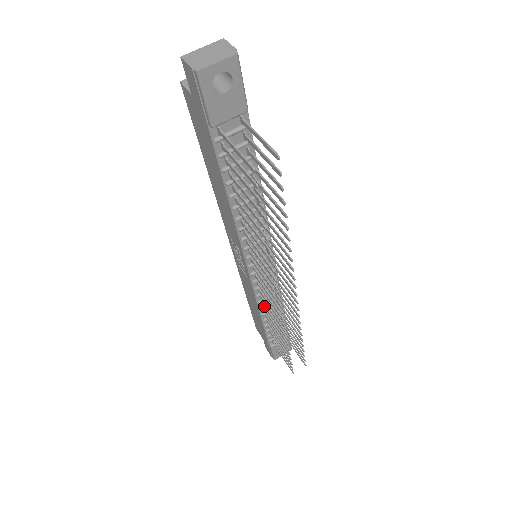
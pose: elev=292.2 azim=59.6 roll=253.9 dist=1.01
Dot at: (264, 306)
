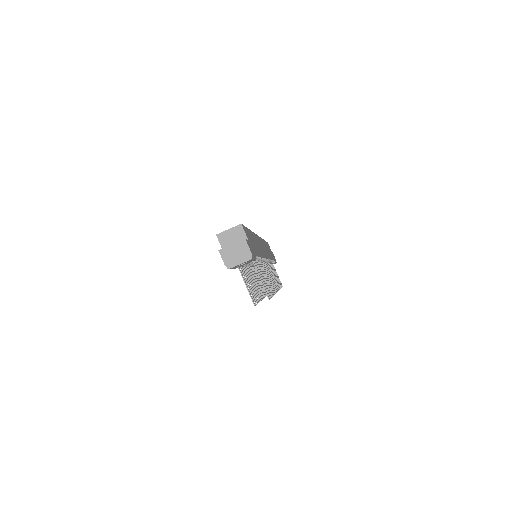
Dot at: occluded
